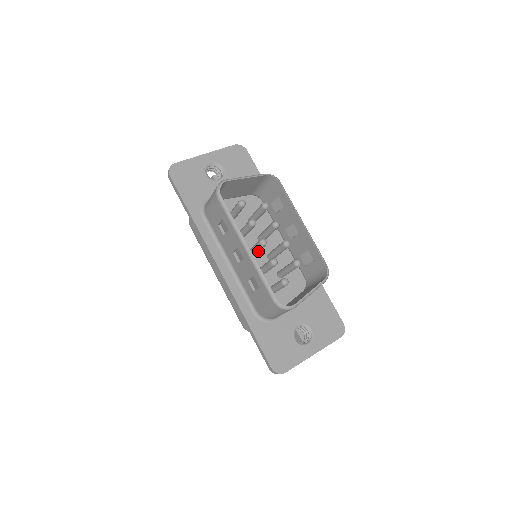
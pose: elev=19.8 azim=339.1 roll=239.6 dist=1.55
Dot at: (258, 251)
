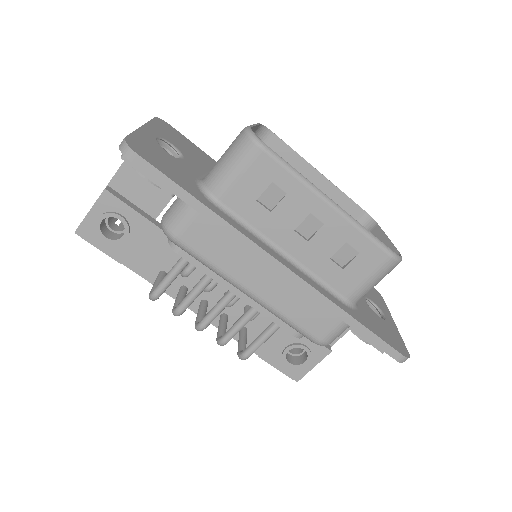
Dot at: occluded
